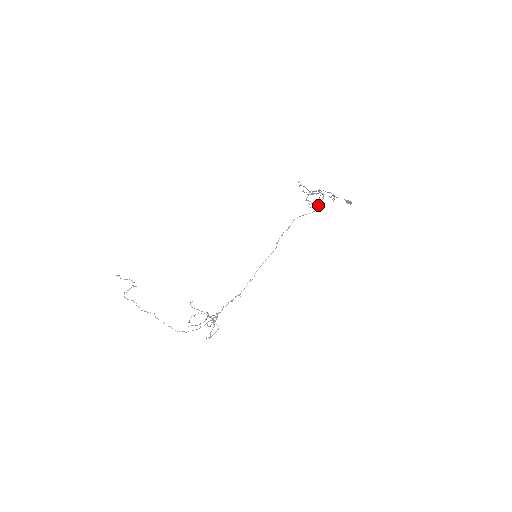
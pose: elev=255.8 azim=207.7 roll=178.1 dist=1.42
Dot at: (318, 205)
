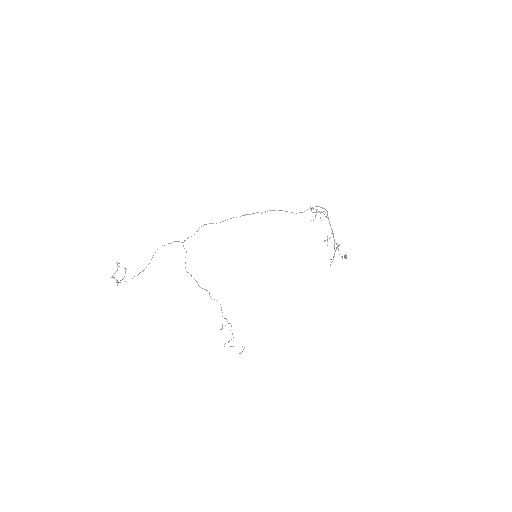
Dot at: occluded
